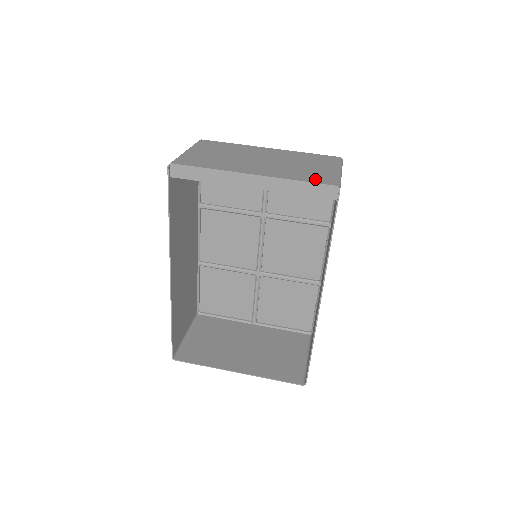
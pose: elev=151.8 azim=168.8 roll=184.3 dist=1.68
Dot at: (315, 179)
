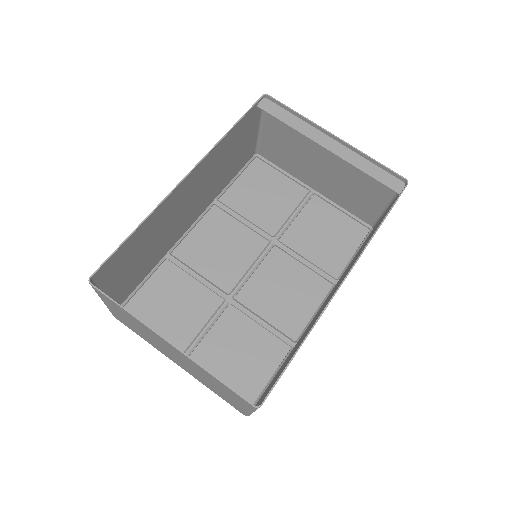
Dot at: occluded
